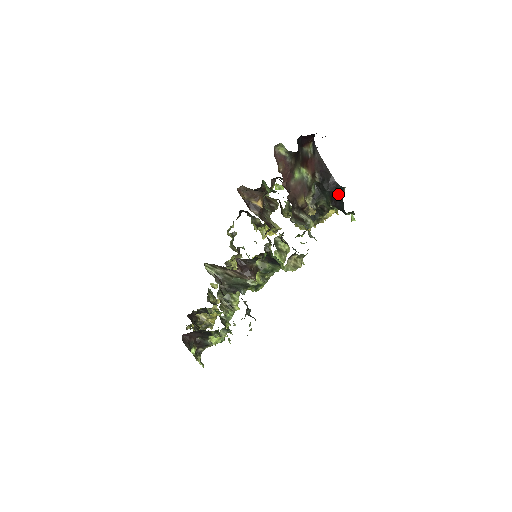
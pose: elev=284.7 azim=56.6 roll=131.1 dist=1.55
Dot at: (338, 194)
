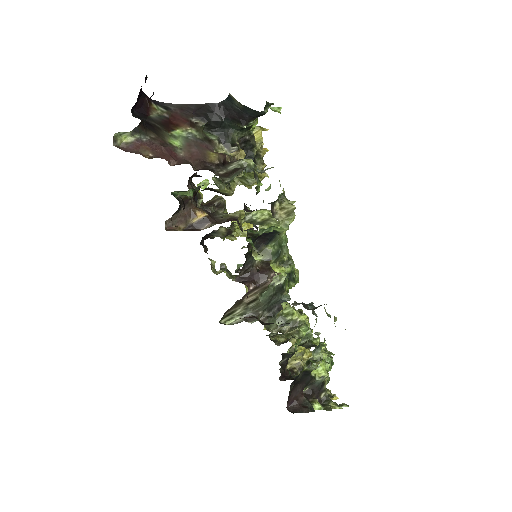
Dot at: (234, 108)
